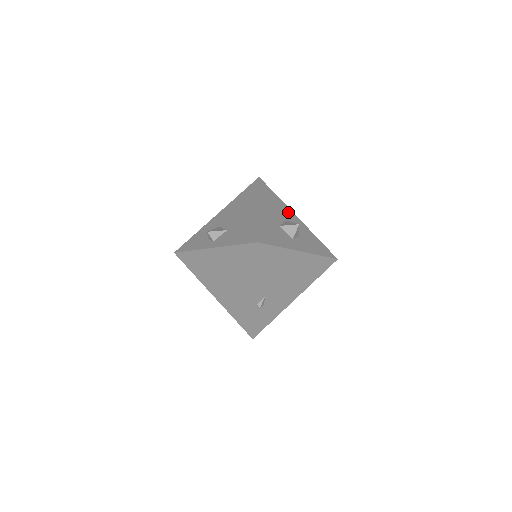
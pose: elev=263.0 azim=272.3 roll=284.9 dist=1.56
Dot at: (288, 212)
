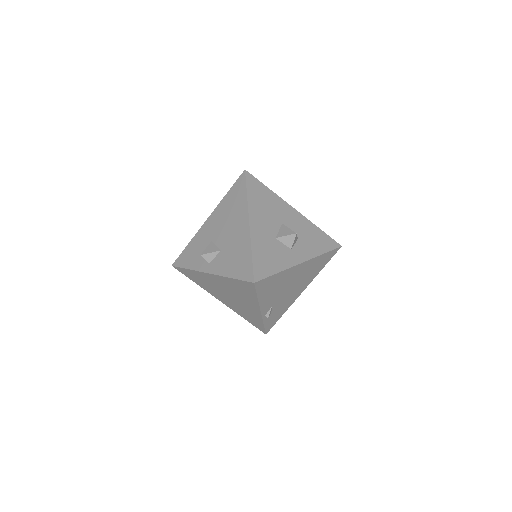
Dot at: (283, 207)
